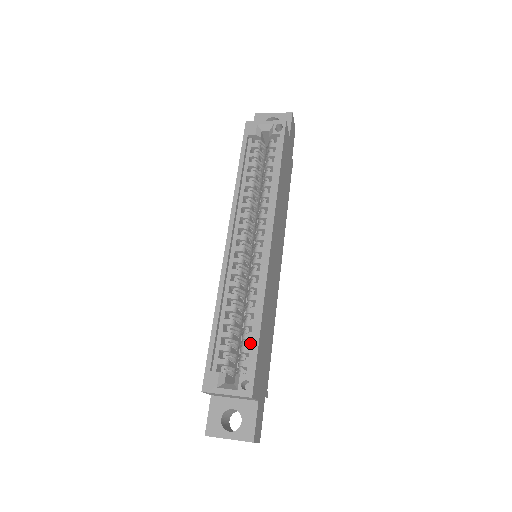
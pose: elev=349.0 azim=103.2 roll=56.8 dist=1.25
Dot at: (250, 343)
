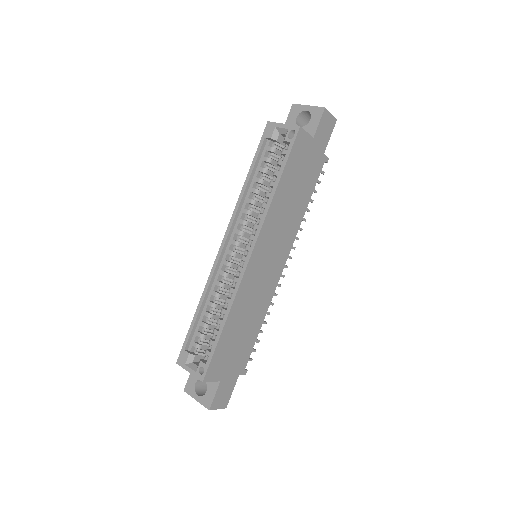
Dot at: (215, 338)
